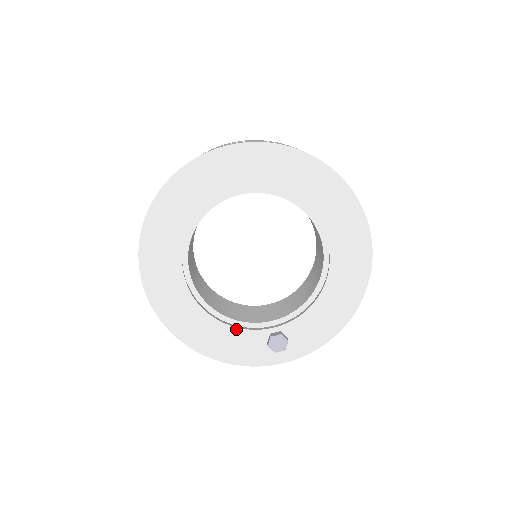
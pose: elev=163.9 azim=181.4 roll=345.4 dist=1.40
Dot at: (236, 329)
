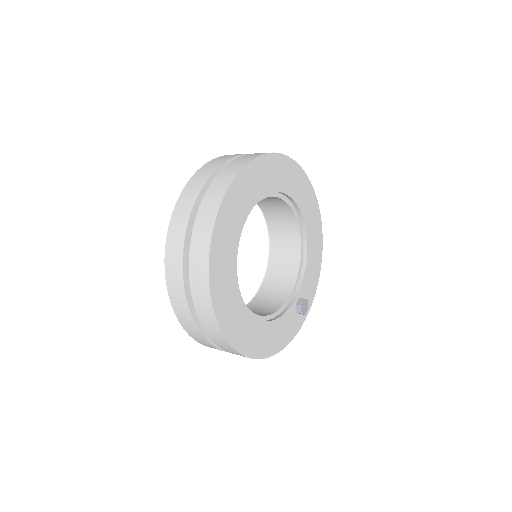
Dot at: (280, 318)
